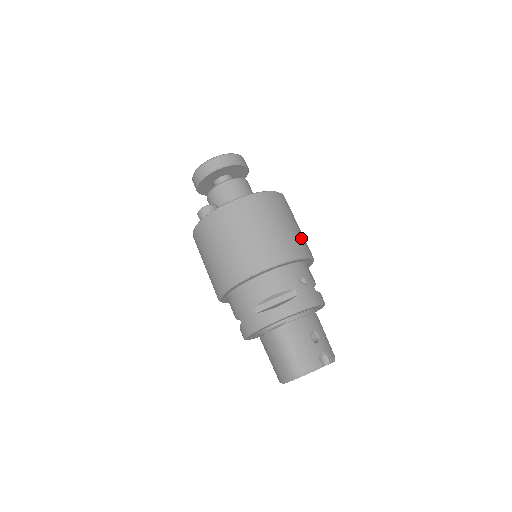
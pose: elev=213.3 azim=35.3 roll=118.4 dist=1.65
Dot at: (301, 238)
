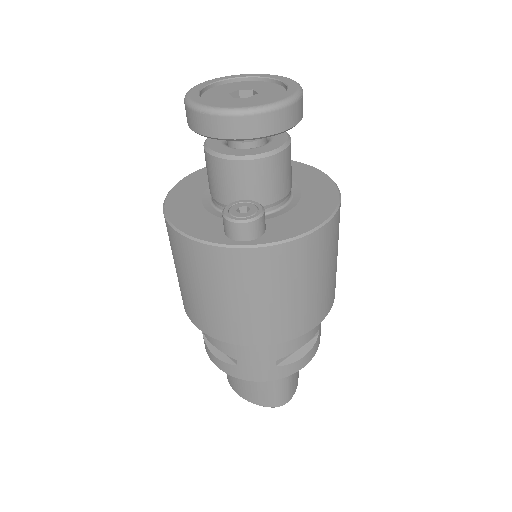
Dot at: occluded
